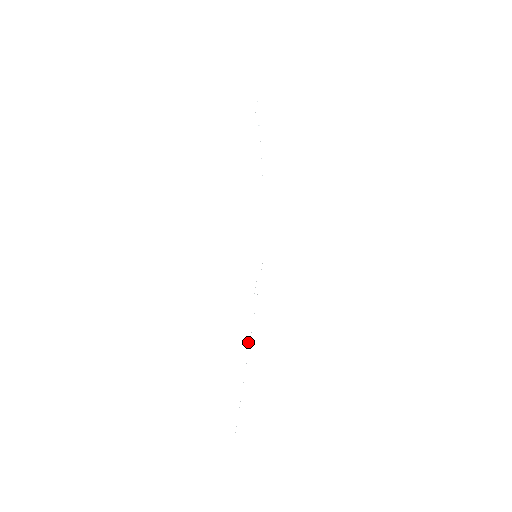
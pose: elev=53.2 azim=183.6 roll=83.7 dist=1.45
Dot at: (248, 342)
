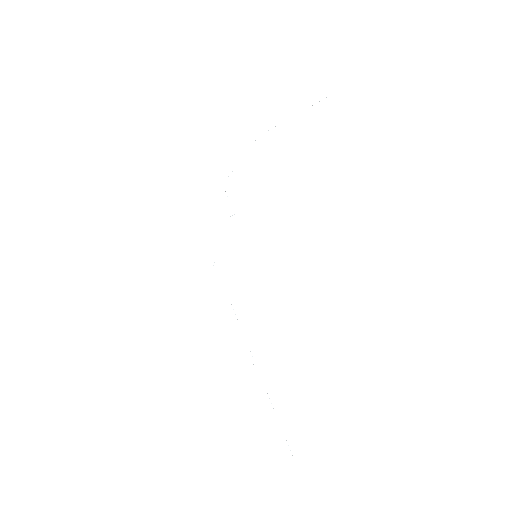
Dot at: occluded
